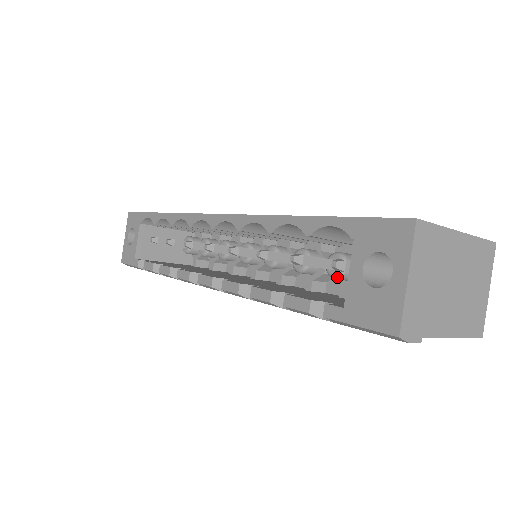
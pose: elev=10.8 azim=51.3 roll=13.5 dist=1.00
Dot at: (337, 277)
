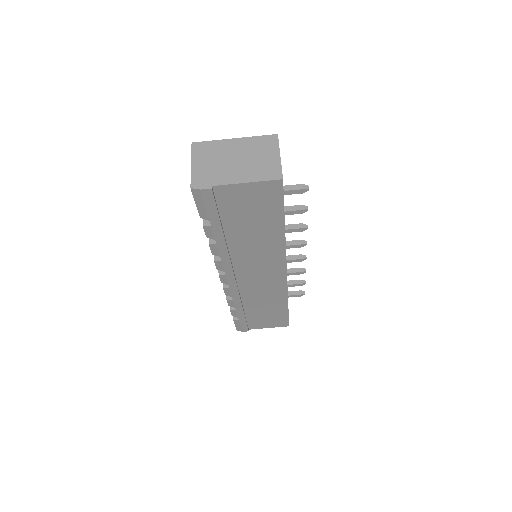
Dot at: occluded
